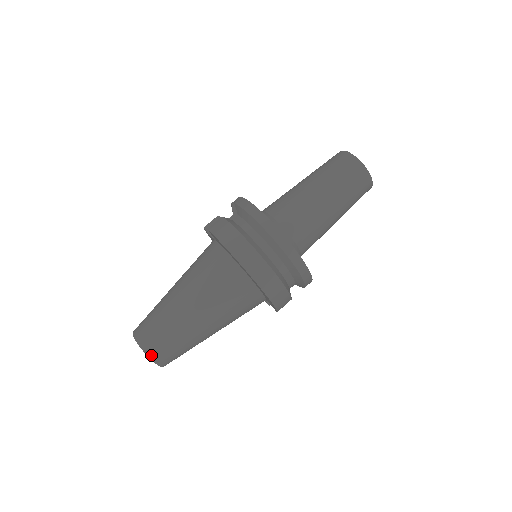
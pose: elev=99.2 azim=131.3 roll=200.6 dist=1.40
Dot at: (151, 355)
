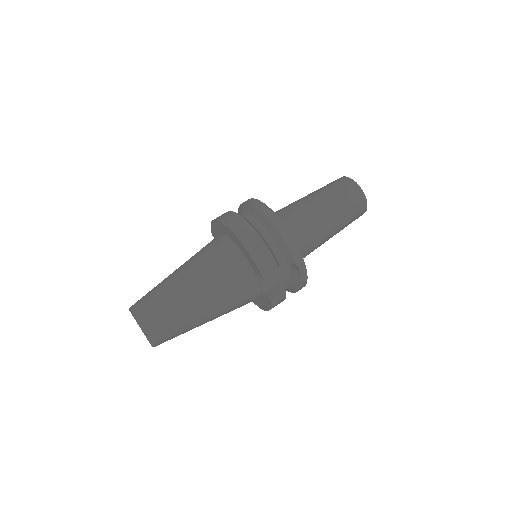
Dot at: (134, 311)
